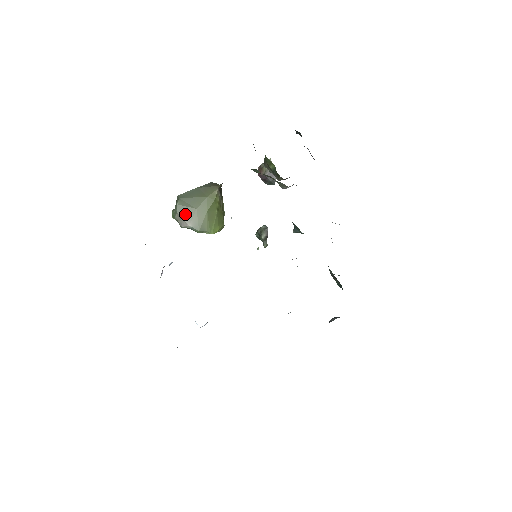
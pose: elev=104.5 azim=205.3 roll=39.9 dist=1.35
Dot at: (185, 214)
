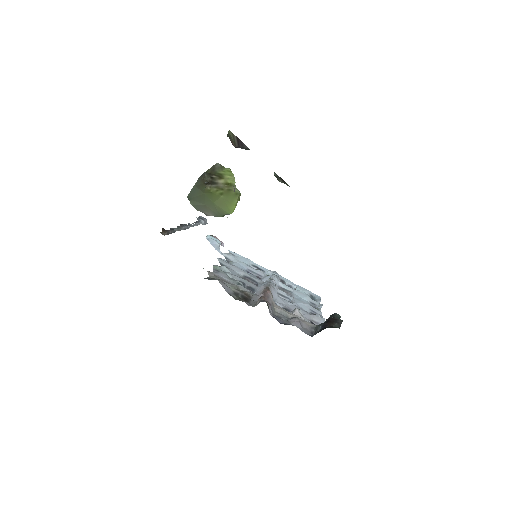
Dot at: (201, 210)
